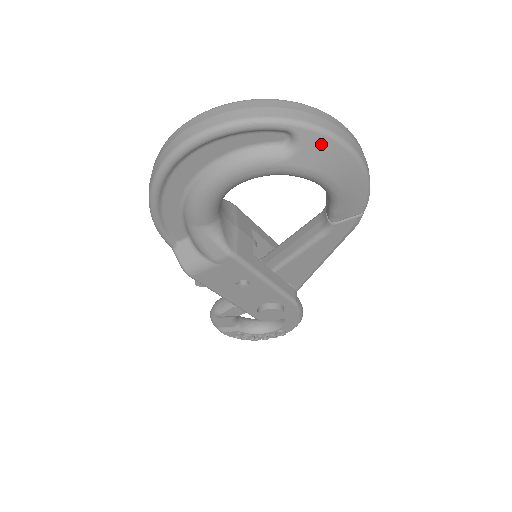
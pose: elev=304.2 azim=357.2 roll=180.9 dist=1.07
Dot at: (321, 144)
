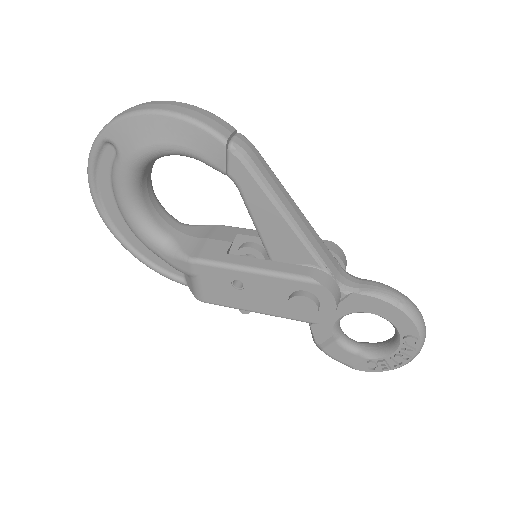
Dot at: (122, 129)
